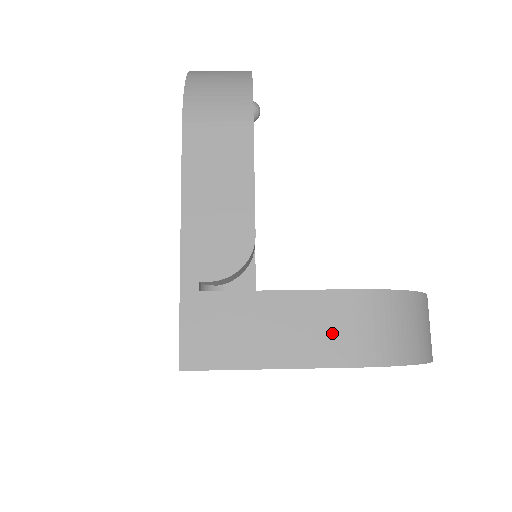
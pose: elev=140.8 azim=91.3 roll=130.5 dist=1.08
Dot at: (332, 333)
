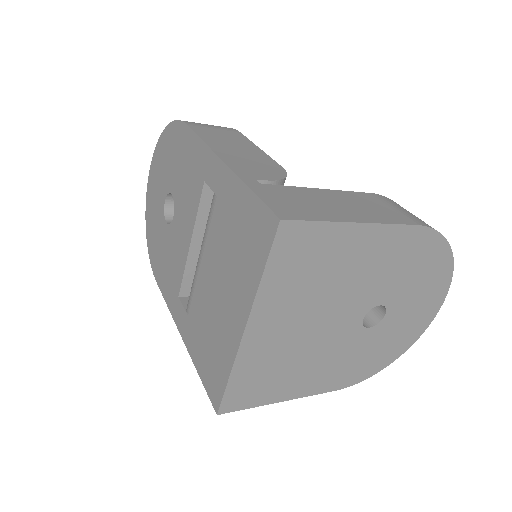
Dot at: (384, 209)
